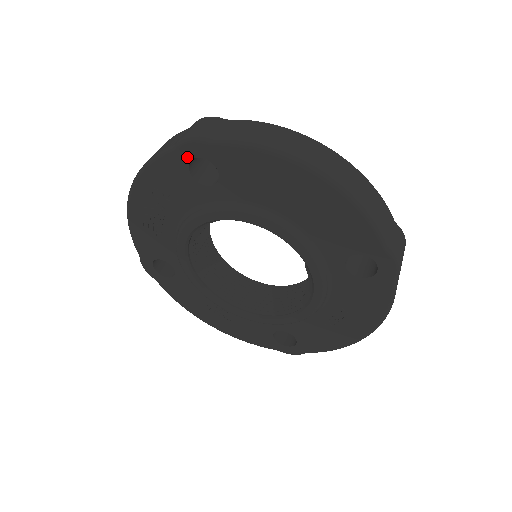
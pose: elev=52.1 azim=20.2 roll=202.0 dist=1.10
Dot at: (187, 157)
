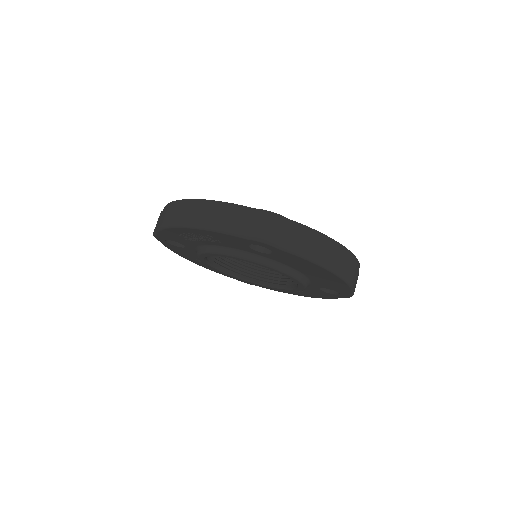
Dot at: (254, 243)
